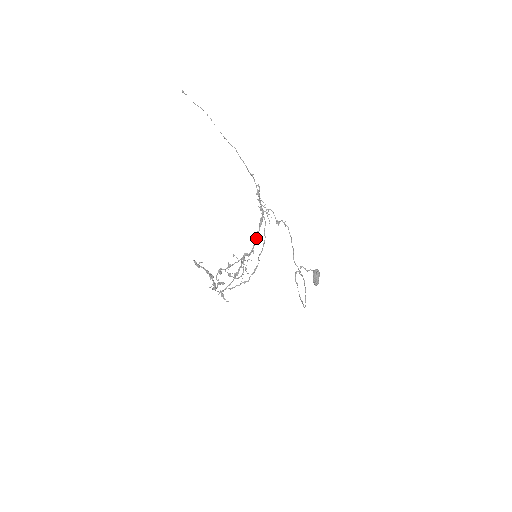
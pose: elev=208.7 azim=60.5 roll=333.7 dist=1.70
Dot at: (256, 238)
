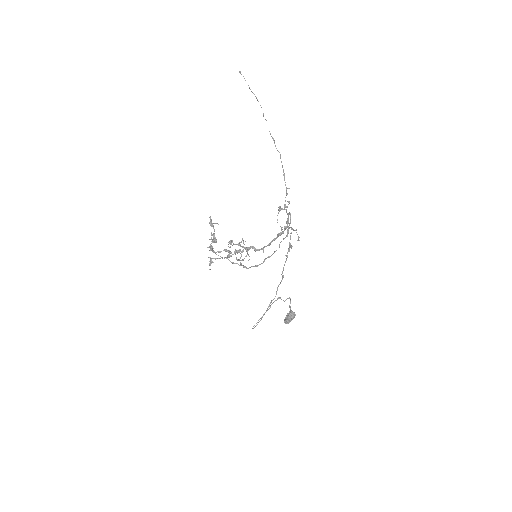
Dot at: (270, 242)
